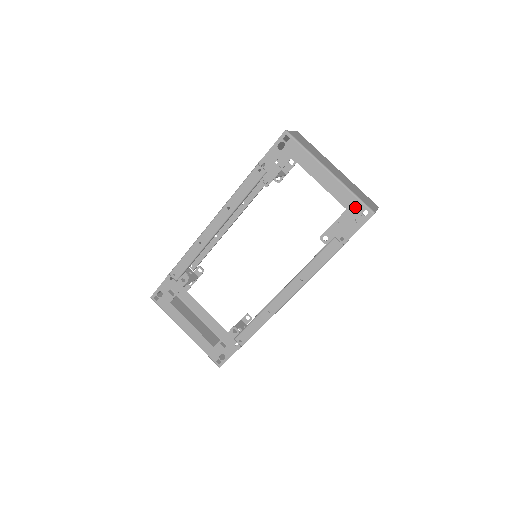
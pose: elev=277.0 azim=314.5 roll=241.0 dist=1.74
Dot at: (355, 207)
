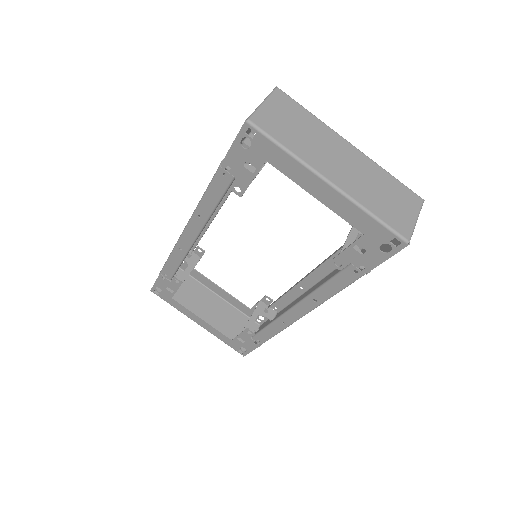
Dot at: (377, 233)
